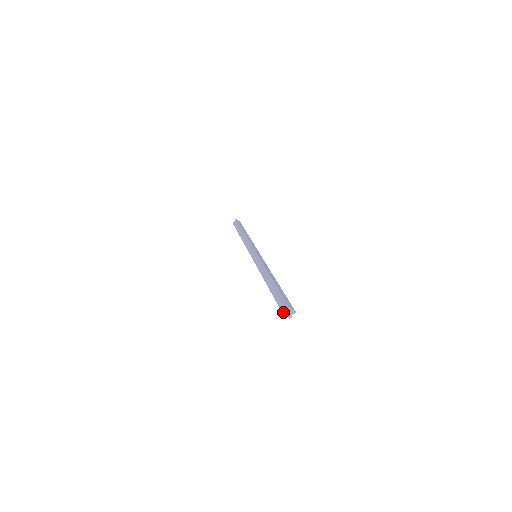
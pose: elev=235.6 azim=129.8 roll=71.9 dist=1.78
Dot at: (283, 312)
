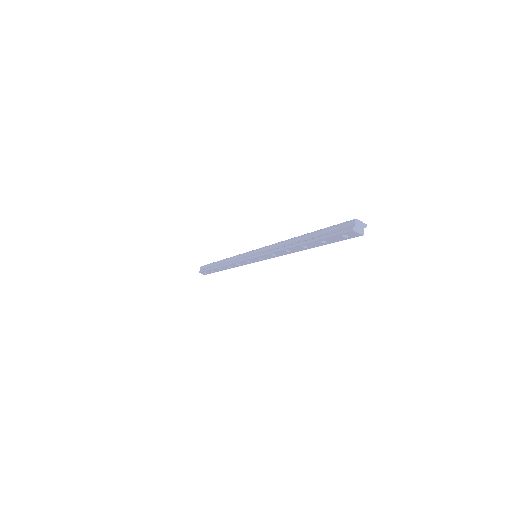
Dot at: (352, 227)
